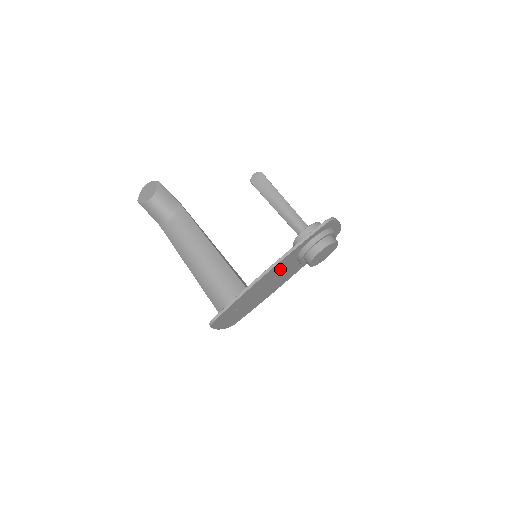
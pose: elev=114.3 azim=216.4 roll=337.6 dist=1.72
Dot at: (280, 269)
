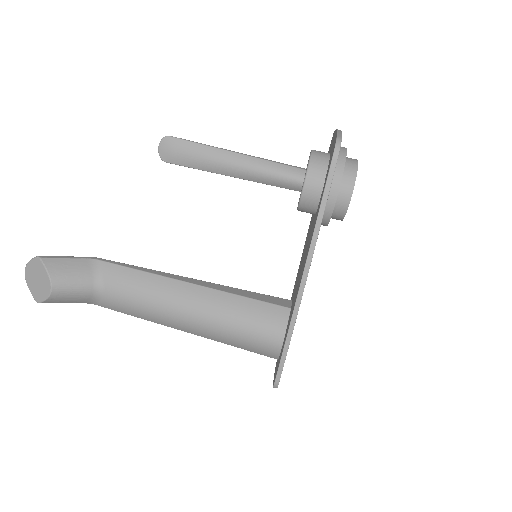
Dot at: occluded
